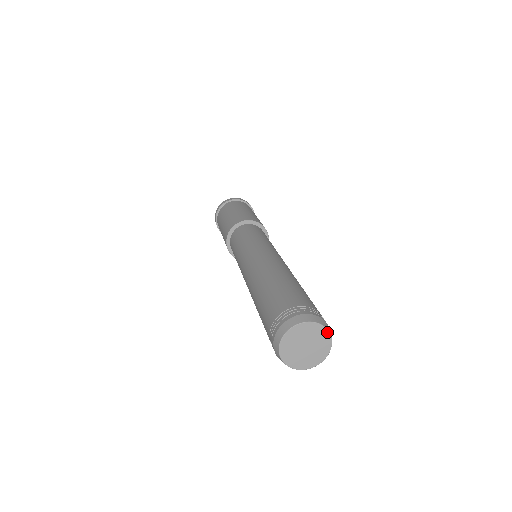
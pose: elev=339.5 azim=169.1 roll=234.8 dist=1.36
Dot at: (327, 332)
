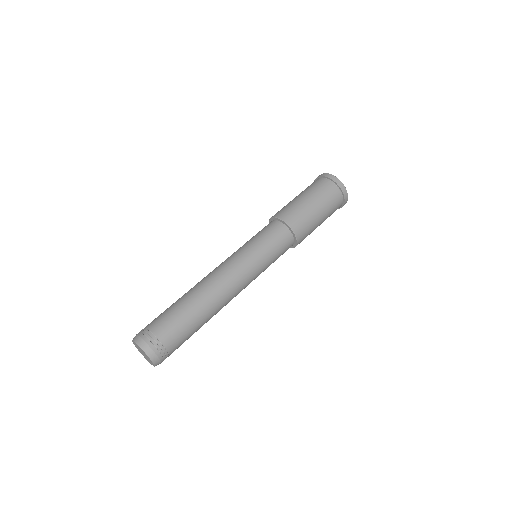
Dot at: (151, 360)
